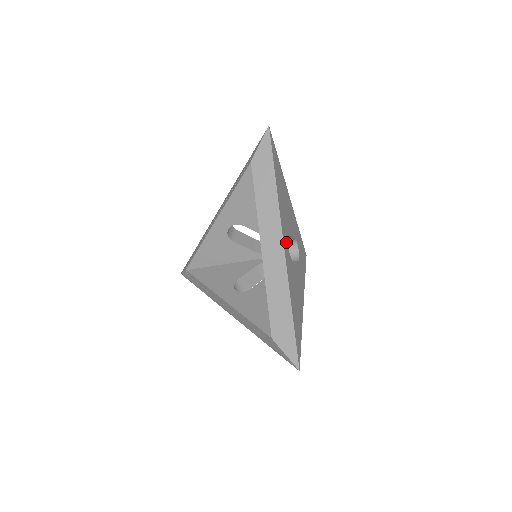
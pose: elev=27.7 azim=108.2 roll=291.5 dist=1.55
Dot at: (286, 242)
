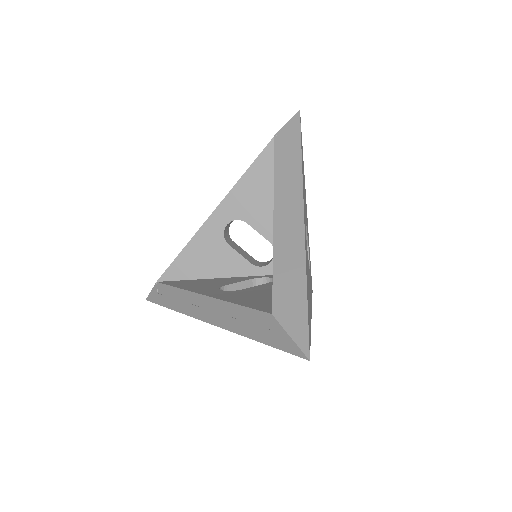
Dot at: occluded
